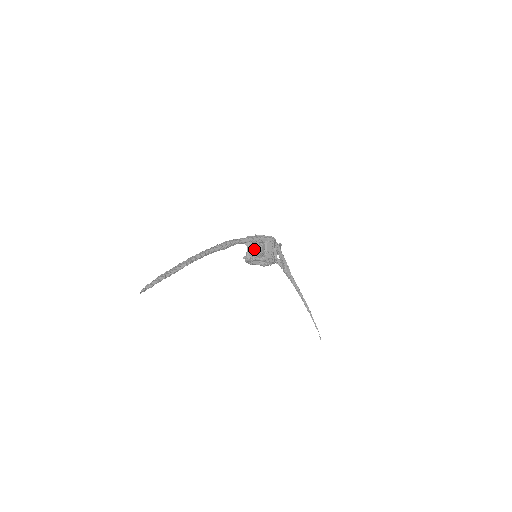
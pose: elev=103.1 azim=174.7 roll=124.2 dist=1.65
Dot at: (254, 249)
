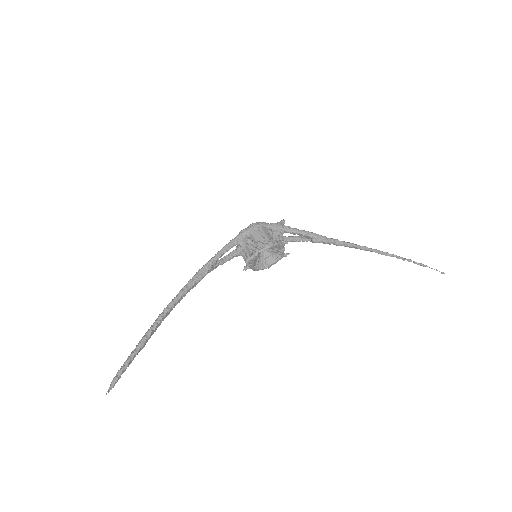
Dot at: occluded
